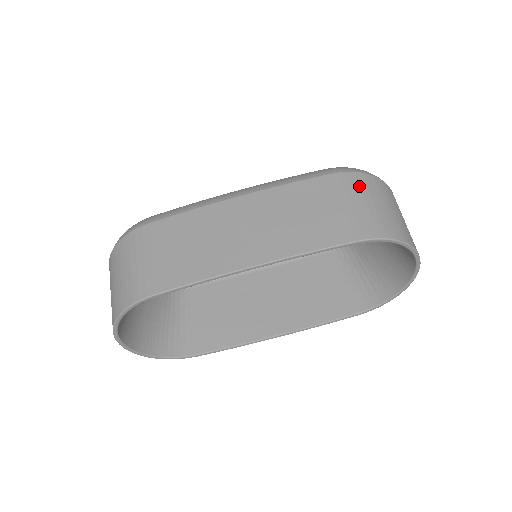
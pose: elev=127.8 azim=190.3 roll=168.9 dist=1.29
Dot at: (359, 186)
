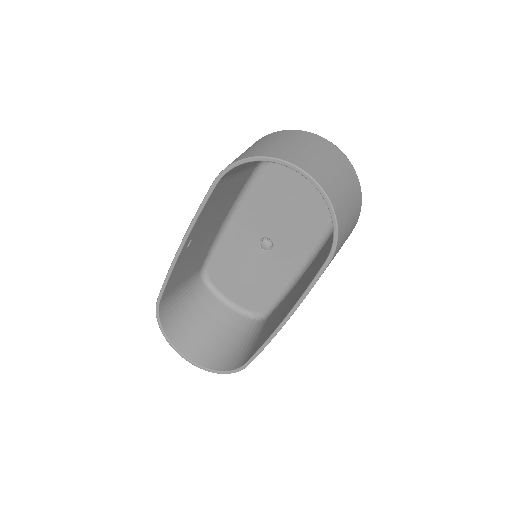
Dot at: occluded
